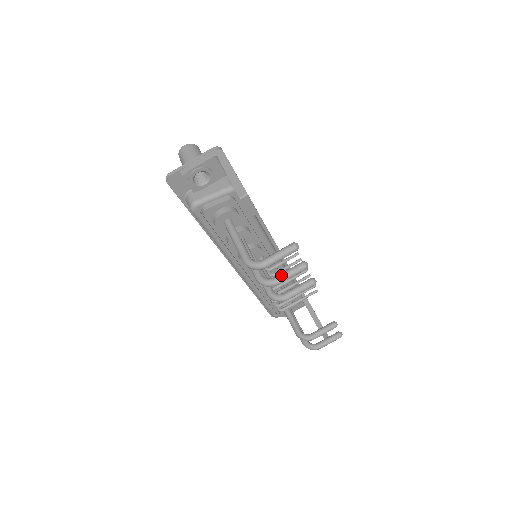
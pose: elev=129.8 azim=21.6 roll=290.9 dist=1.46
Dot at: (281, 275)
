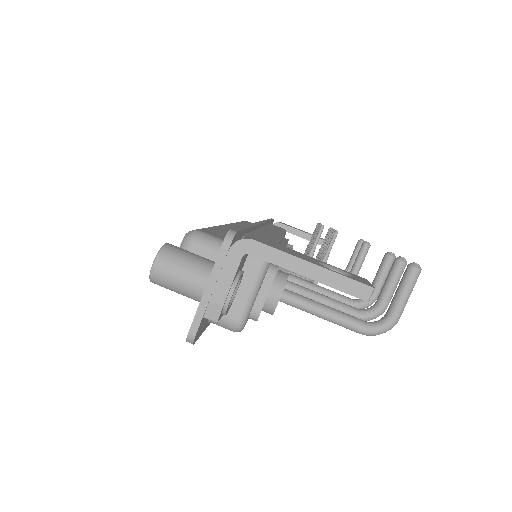
Dot at: (387, 296)
